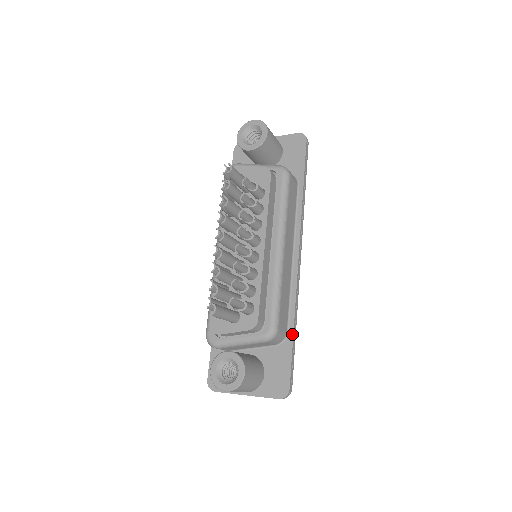
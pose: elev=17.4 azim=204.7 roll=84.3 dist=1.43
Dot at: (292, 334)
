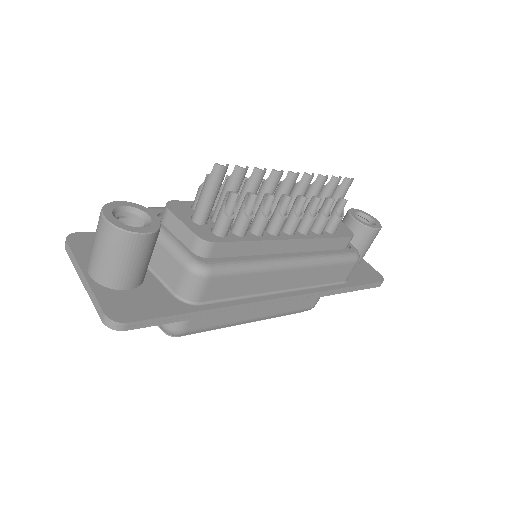
Dot at: (201, 309)
